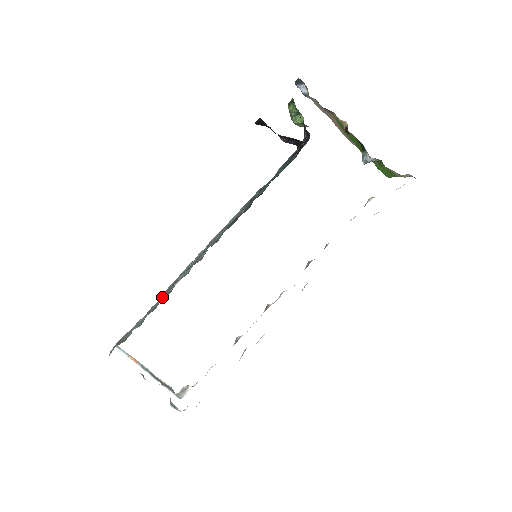
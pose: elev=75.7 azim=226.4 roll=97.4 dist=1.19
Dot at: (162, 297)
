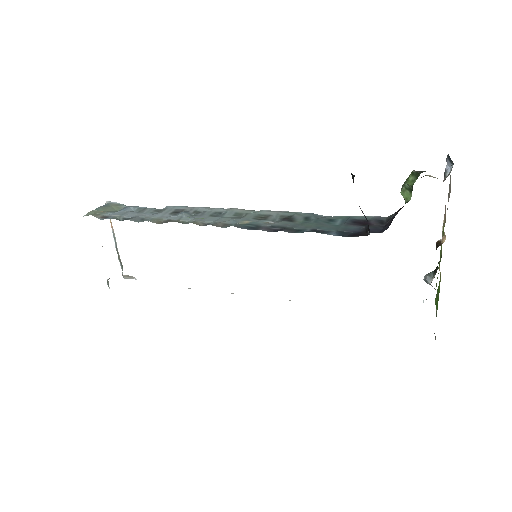
Dot at: (154, 216)
